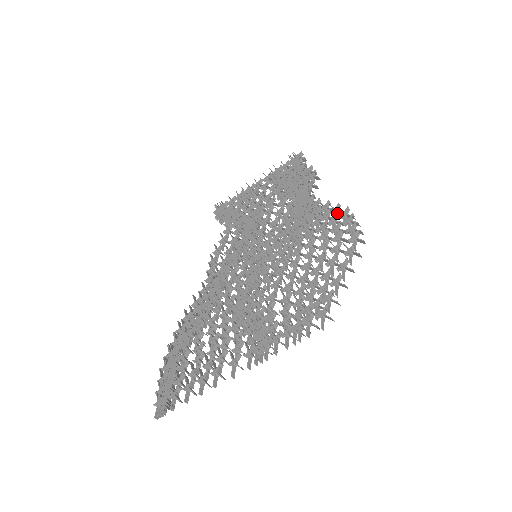
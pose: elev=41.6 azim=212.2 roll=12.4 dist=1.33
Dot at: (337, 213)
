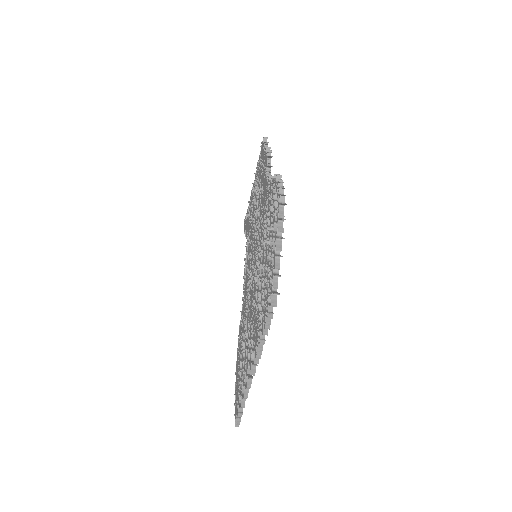
Dot at: occluded
